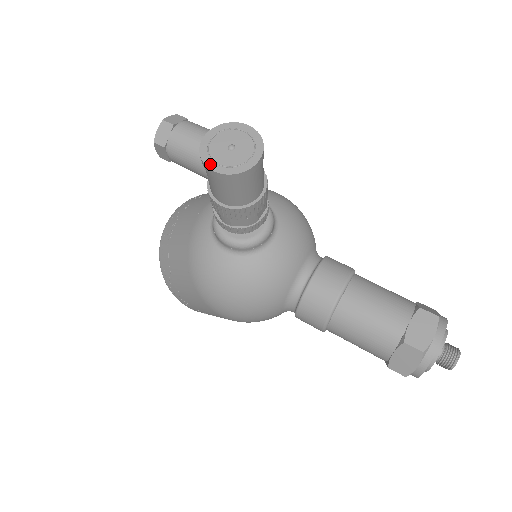
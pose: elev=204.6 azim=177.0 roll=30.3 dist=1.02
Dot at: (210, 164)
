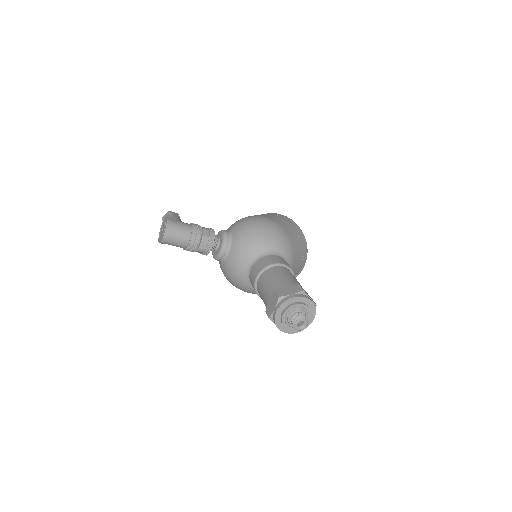
Dot at: (159, 239)
